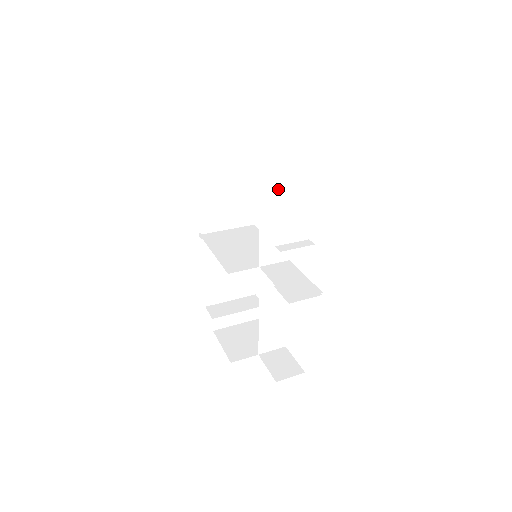
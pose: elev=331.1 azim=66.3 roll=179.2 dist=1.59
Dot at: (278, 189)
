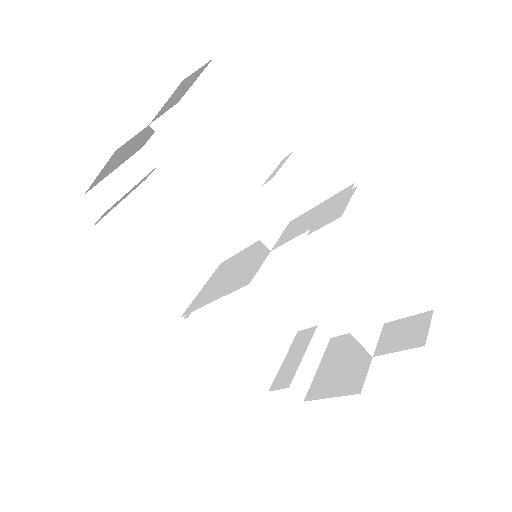
Dot at: (203, 153)
